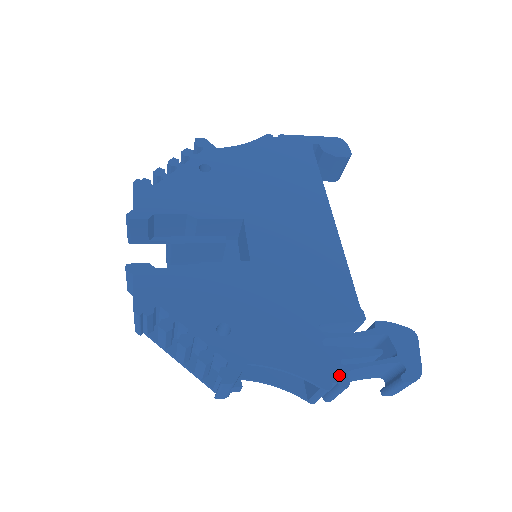
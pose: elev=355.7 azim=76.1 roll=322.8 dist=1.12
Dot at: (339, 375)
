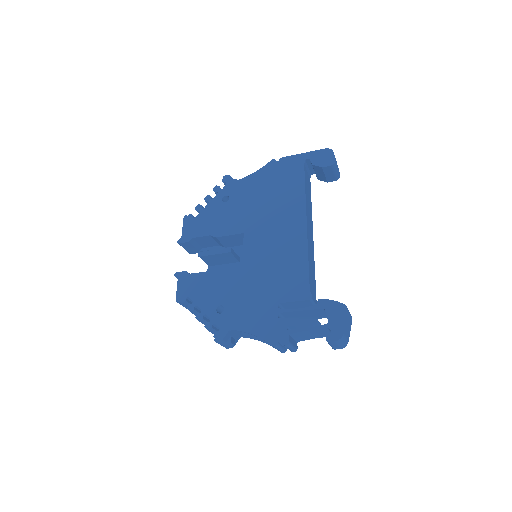
Dot at: (283, 337)
